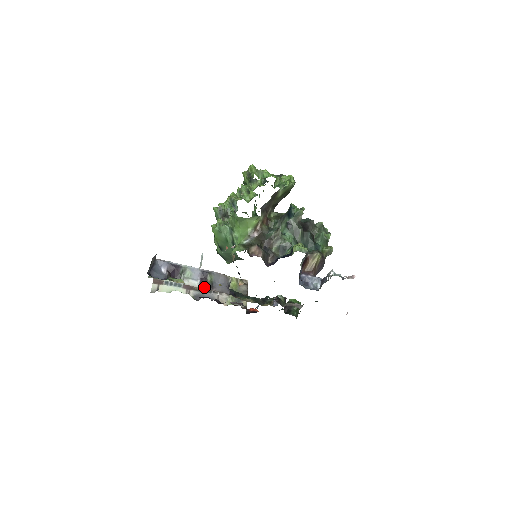
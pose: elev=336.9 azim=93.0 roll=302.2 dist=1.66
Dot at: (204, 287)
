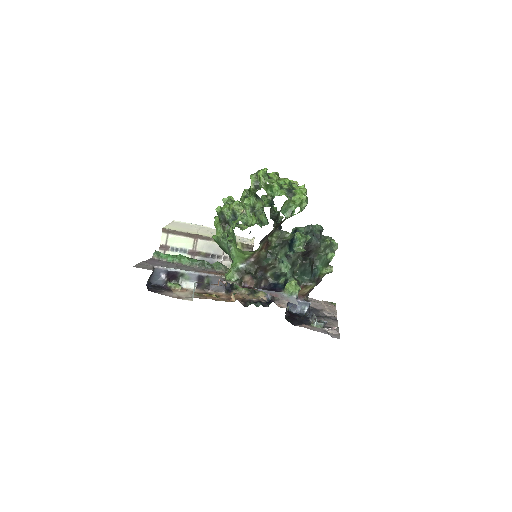
Dot at: (201, 287)
